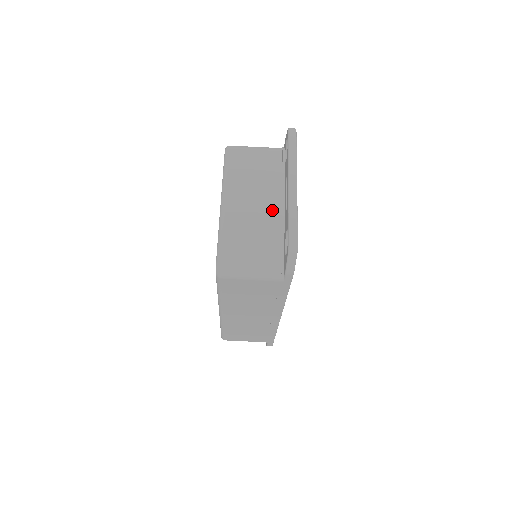
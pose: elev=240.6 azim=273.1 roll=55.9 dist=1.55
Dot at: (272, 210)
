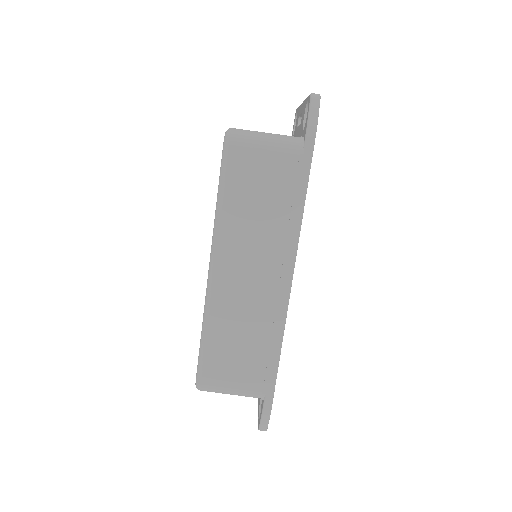
Dot at: occluded
